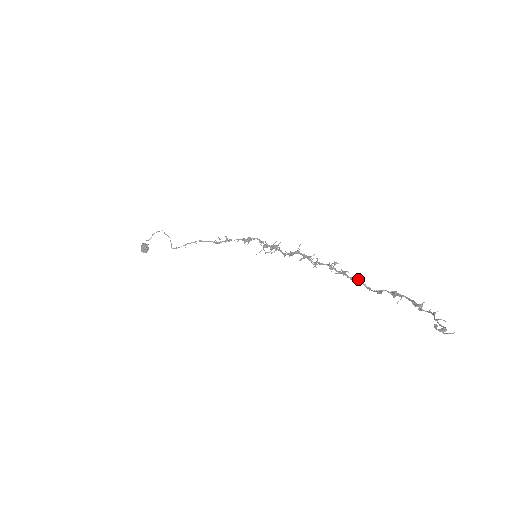
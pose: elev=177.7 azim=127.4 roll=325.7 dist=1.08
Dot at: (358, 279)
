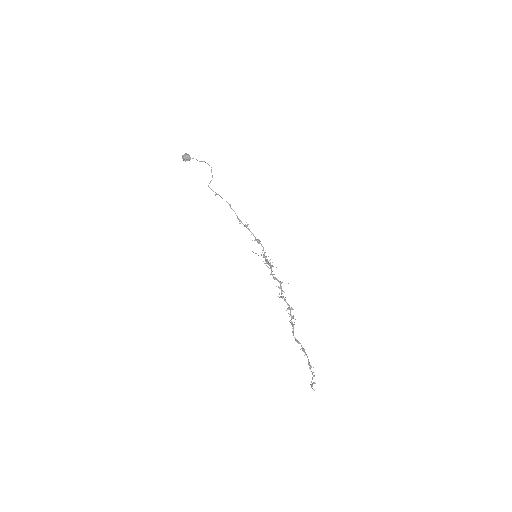
Dot at: occluded
